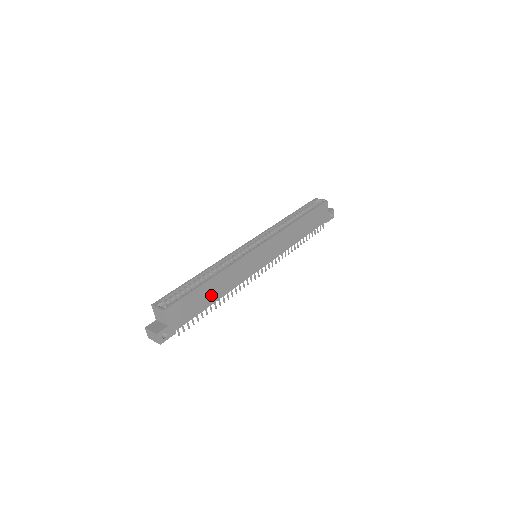
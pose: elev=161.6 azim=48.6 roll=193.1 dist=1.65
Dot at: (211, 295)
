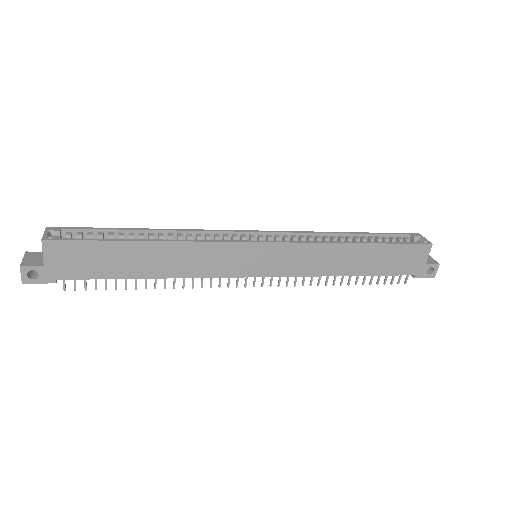
Dot at: (140, 265)
